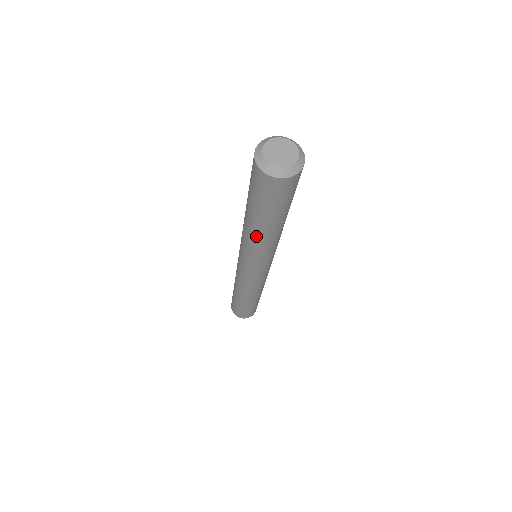
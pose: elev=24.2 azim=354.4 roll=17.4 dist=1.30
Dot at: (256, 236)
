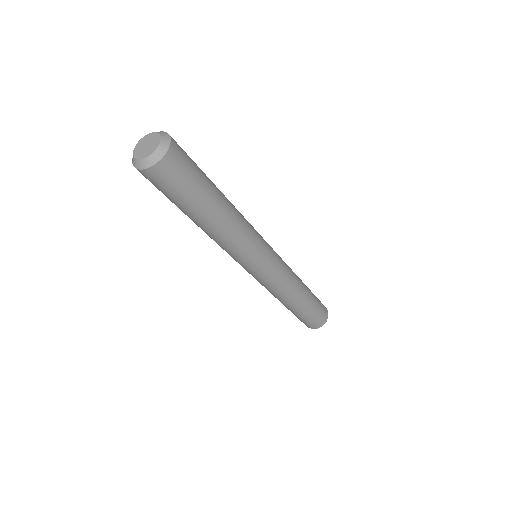
Dot at: (221, 229)
